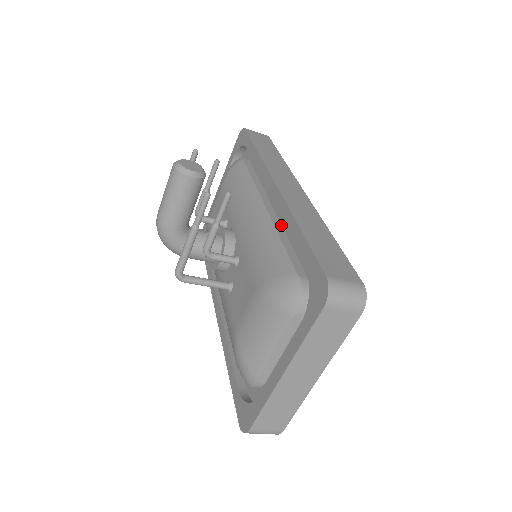
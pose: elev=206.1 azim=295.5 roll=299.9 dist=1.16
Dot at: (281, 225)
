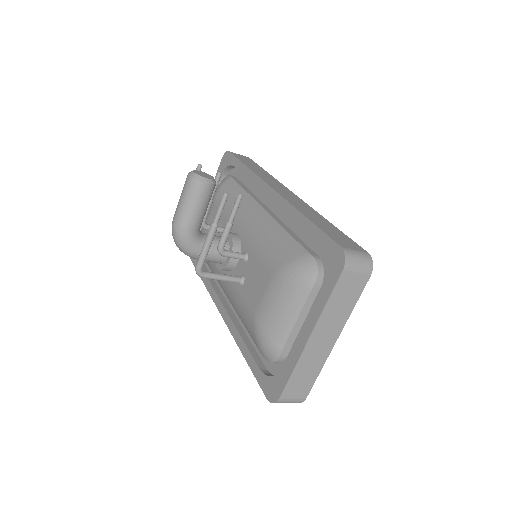
Dot at: (282, 222)
